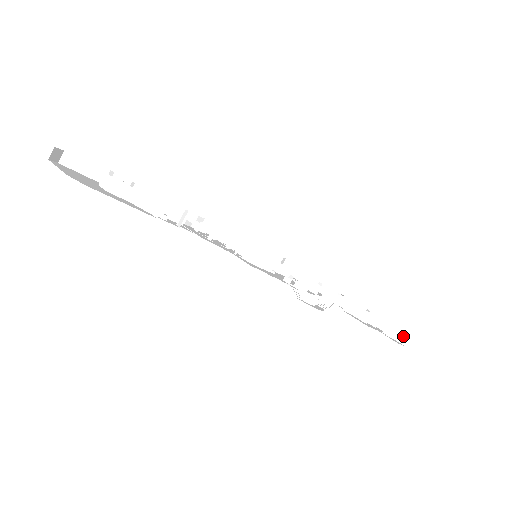
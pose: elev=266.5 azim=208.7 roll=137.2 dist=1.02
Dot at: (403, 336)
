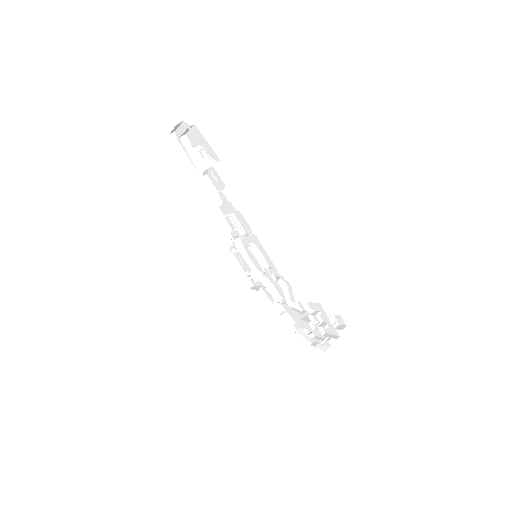
Dot at: (343, 326)
